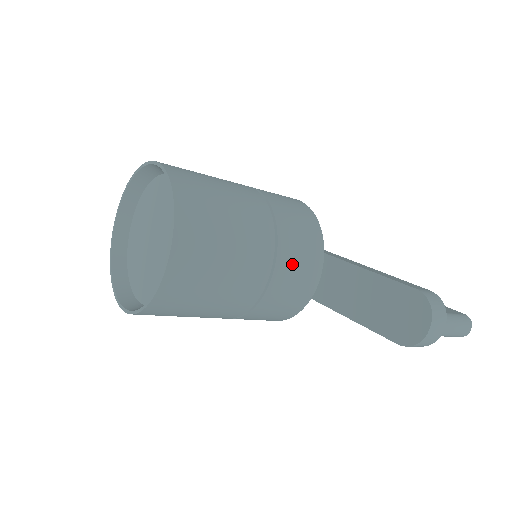
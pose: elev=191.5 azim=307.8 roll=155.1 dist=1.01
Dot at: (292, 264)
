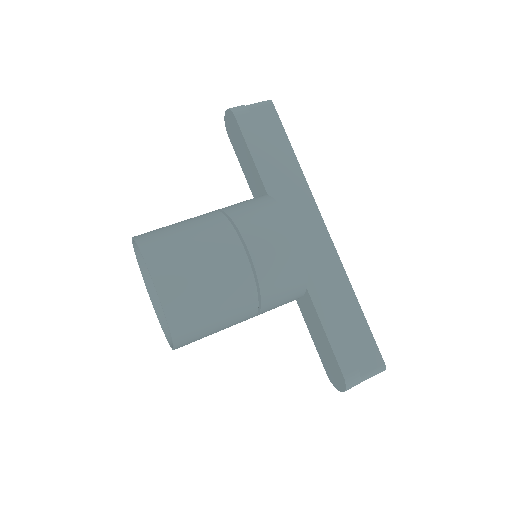
Dot at: (273, 308)
